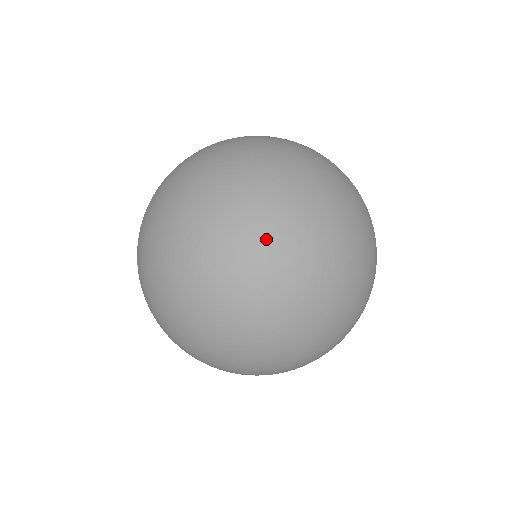
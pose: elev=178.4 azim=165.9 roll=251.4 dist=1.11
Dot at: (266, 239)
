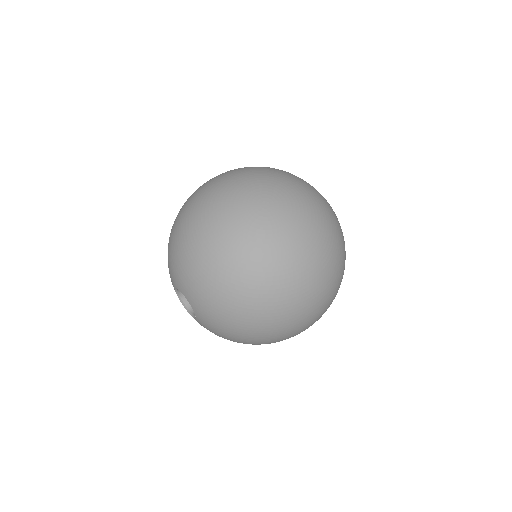
Dot at: (288, 190)
